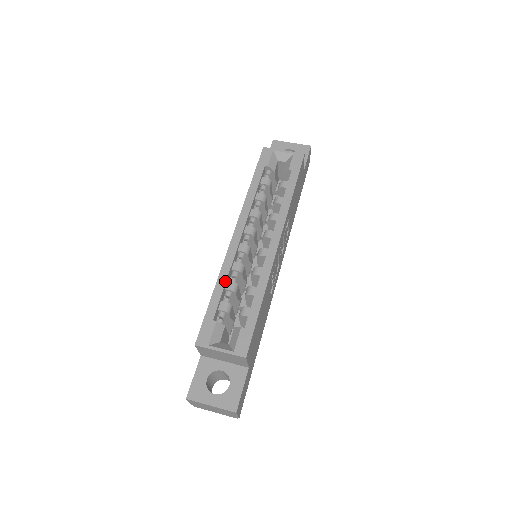
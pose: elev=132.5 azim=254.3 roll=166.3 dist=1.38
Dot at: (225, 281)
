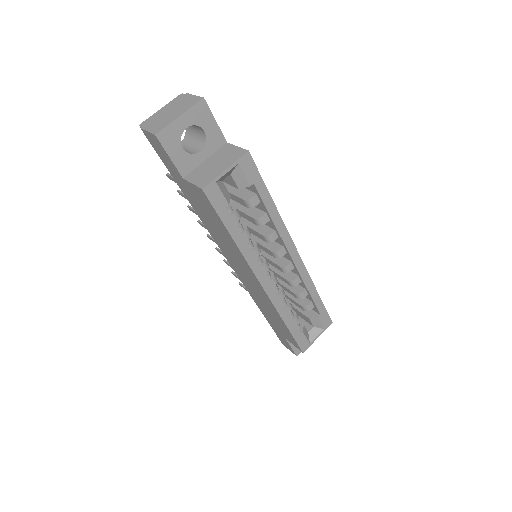
Dot at: (288, 314)
